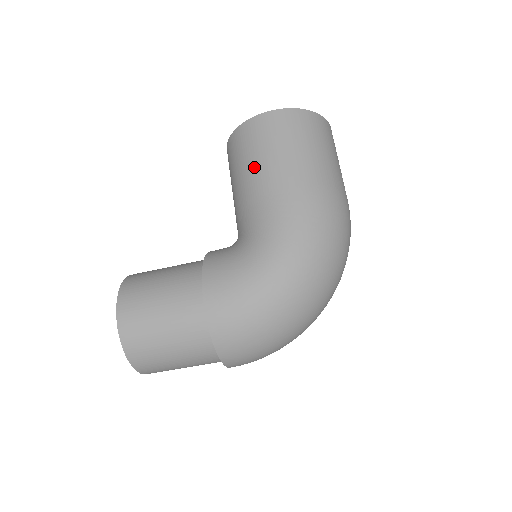
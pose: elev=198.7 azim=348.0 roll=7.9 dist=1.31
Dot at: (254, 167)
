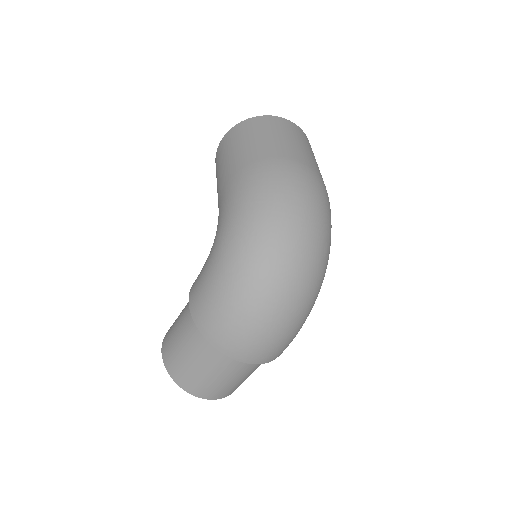
Dot at: (217, 186)
